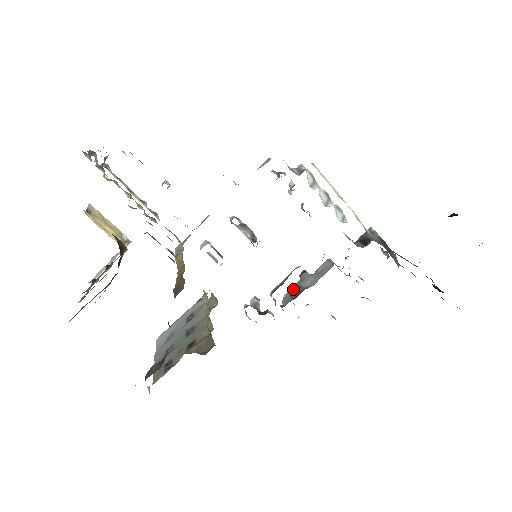
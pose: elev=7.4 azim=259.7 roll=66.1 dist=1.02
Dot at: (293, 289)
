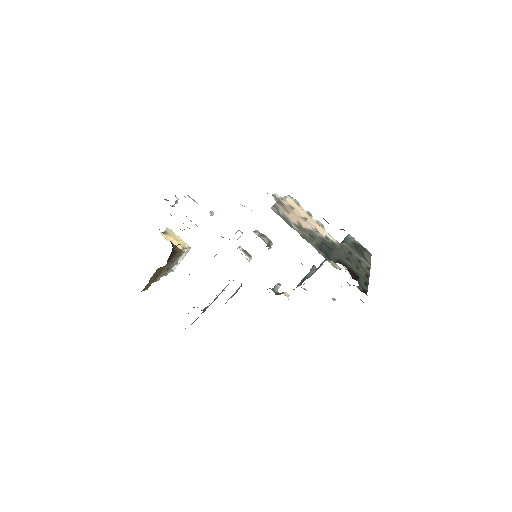
Dot at: (303, 278)
